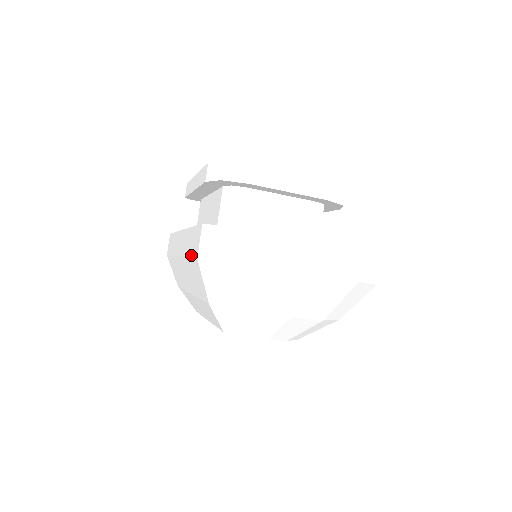
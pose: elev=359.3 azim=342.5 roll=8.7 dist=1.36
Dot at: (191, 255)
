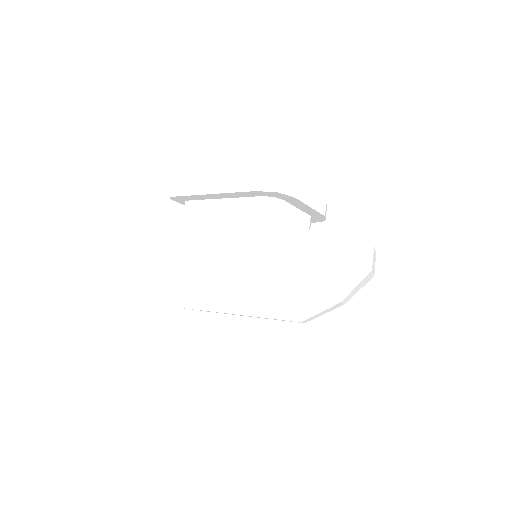
Dot at: (276, 253)
